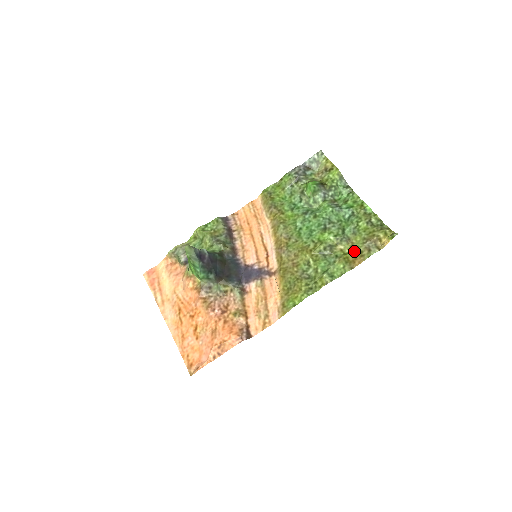
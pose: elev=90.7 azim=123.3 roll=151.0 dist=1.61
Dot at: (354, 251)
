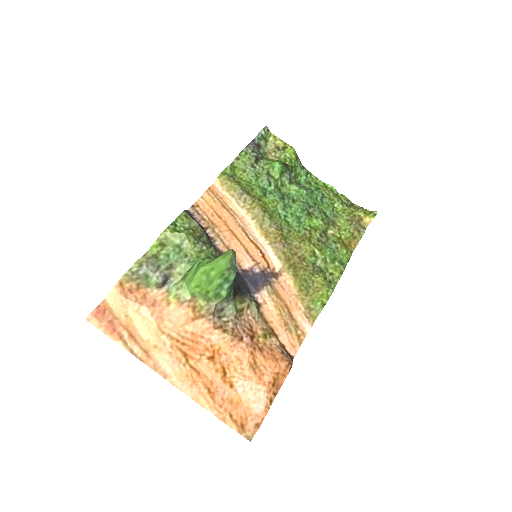
Dot at: (345, 234)
